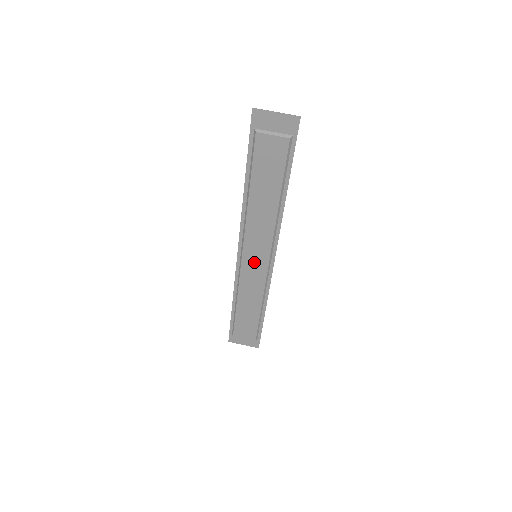
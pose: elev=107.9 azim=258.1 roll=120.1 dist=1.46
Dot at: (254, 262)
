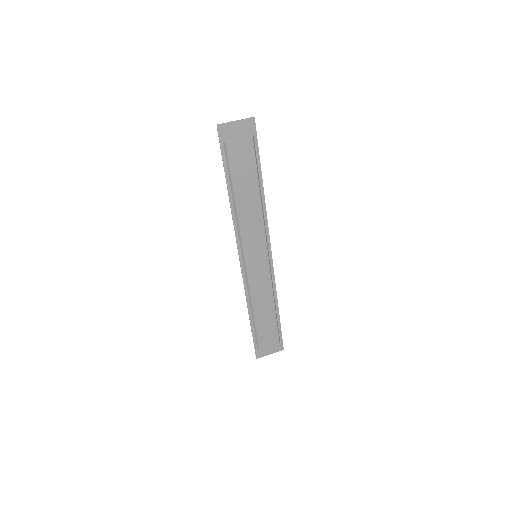
Dot at: (256, 262)
